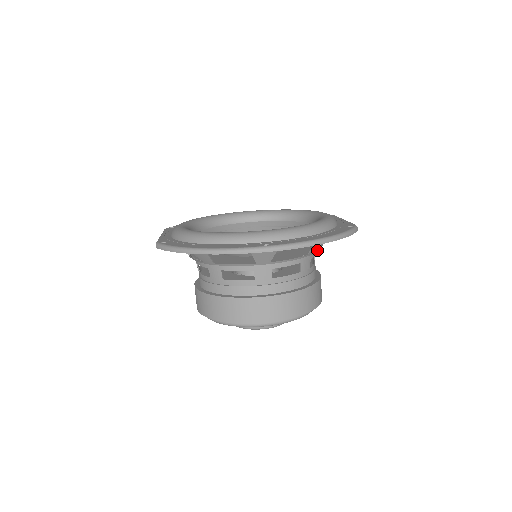
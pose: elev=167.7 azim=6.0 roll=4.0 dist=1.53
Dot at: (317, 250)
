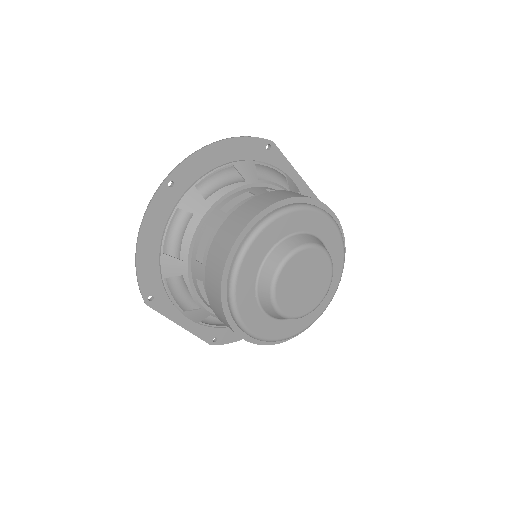
Dot at: (263, 181)
